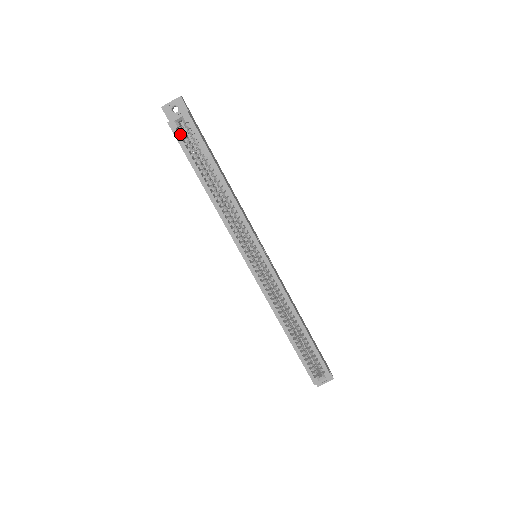
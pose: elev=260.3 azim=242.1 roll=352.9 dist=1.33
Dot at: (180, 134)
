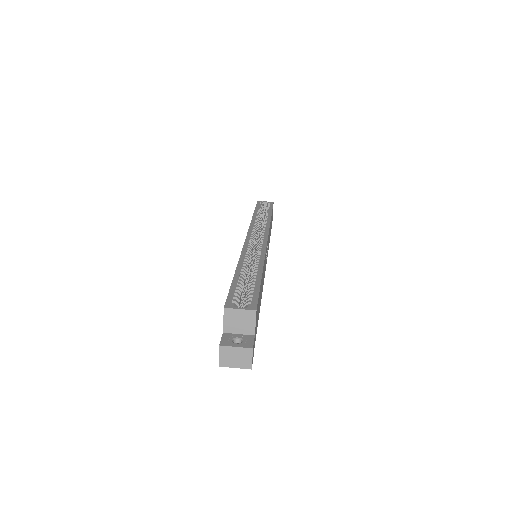
Dot at: occluded
